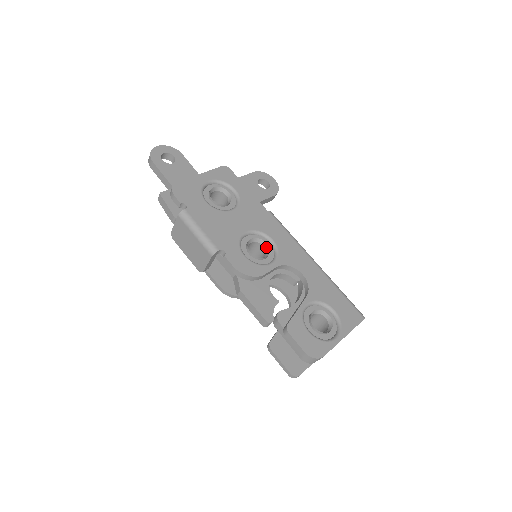
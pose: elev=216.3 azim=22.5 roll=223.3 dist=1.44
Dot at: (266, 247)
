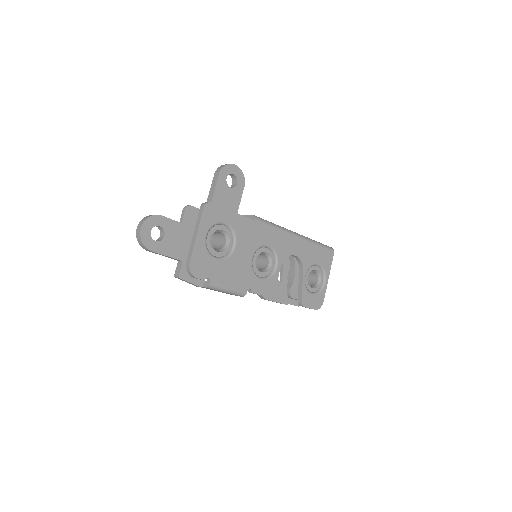
Dot at: (267, 255)
